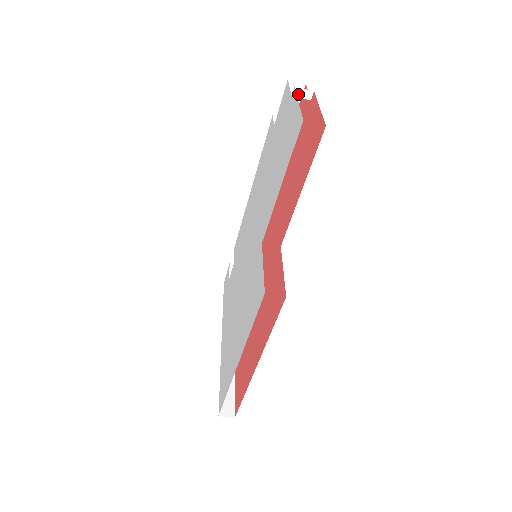
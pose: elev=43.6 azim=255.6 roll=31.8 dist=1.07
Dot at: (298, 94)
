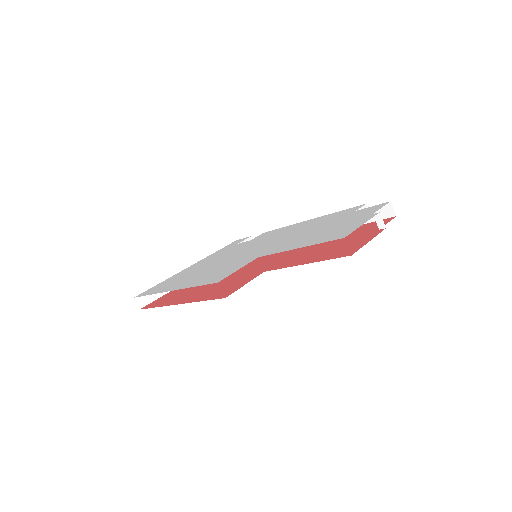
Dot at: (377, 218)
